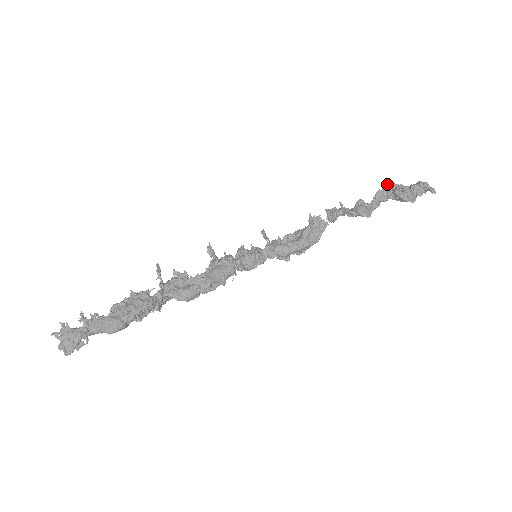
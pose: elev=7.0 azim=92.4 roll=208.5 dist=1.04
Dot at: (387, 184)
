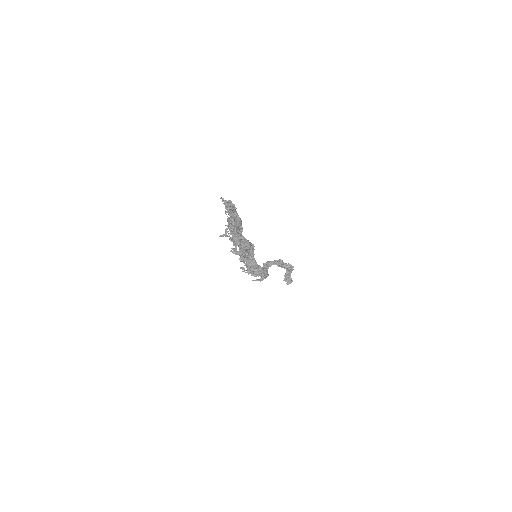
Dot at: occluded
